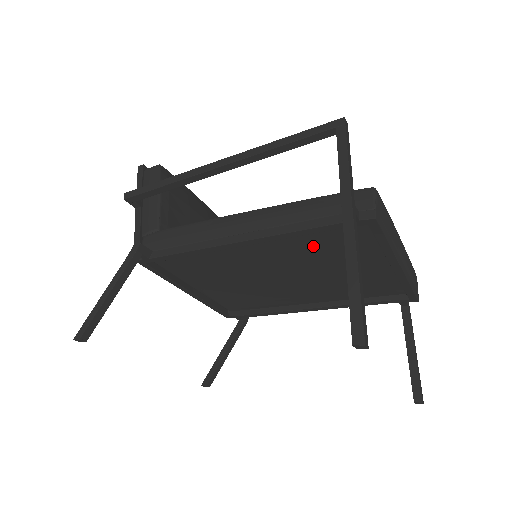
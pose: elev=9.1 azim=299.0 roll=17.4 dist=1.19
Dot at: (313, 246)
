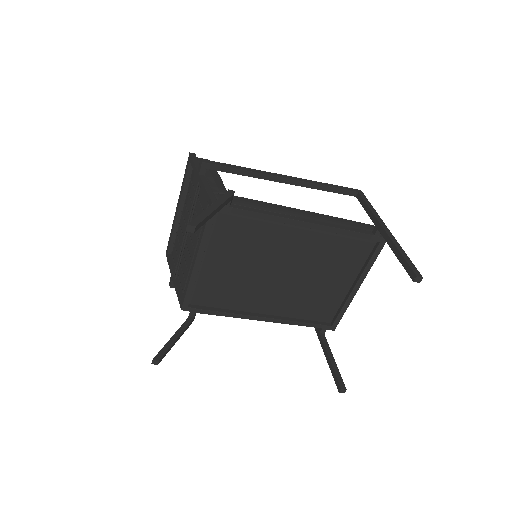
Dot at: (331, 250)
